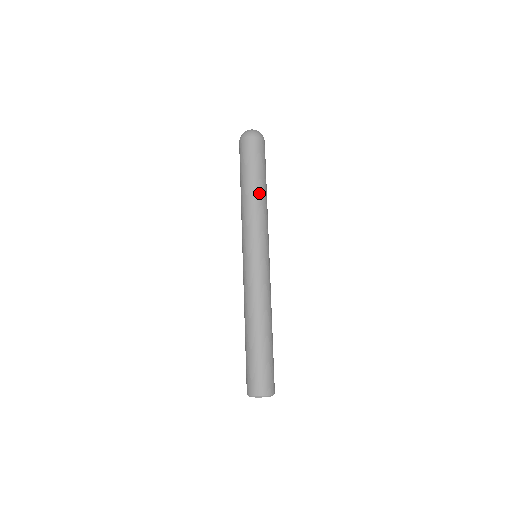
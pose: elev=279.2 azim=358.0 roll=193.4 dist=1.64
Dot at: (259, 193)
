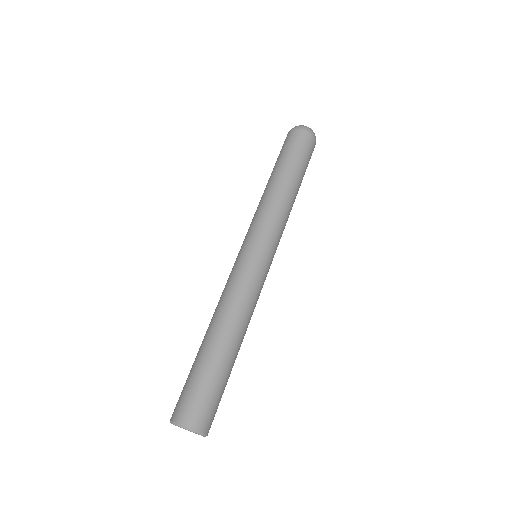
Dot at: (272, 183)
